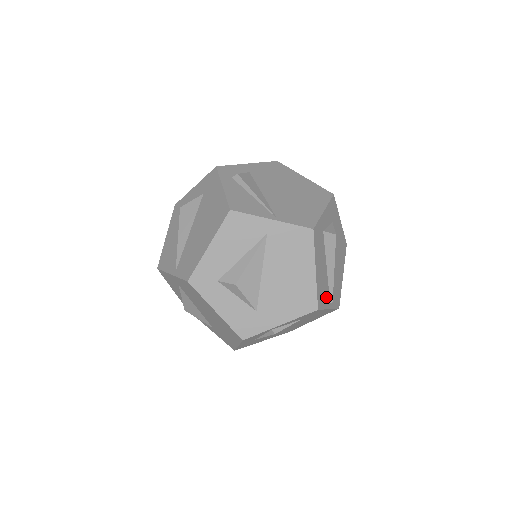
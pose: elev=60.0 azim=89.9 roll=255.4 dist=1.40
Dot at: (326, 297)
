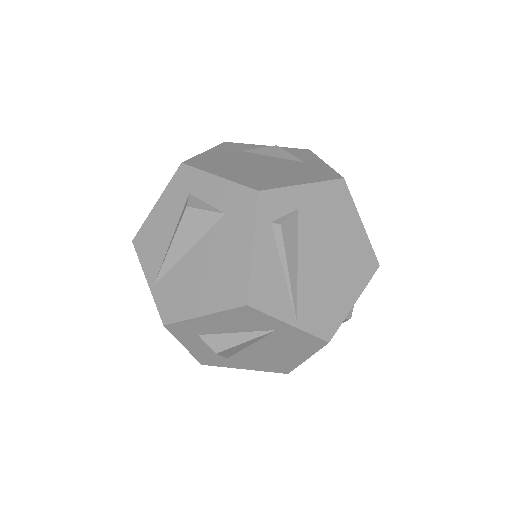
Dot at: occluded
